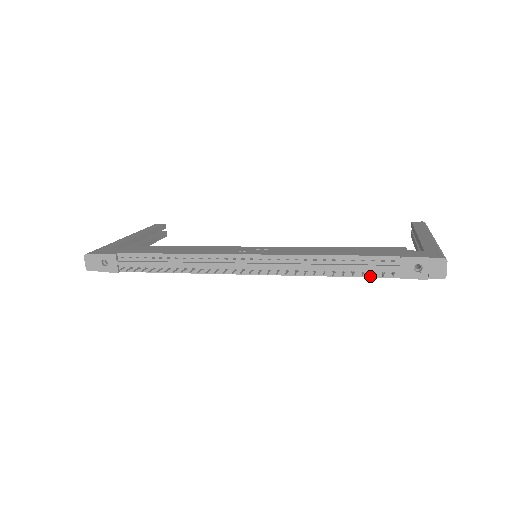
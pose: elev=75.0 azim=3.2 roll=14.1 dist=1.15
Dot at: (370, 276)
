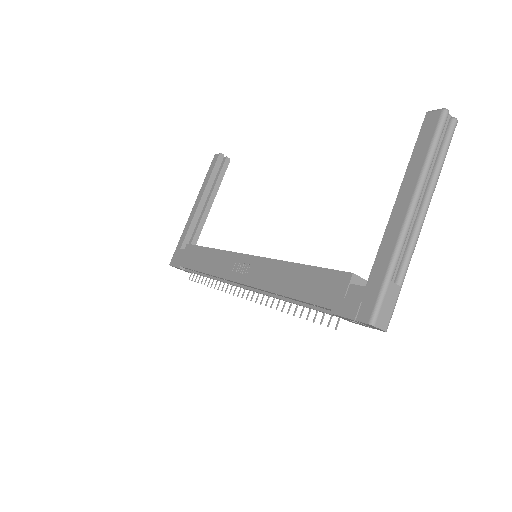
Dot at: occluded
